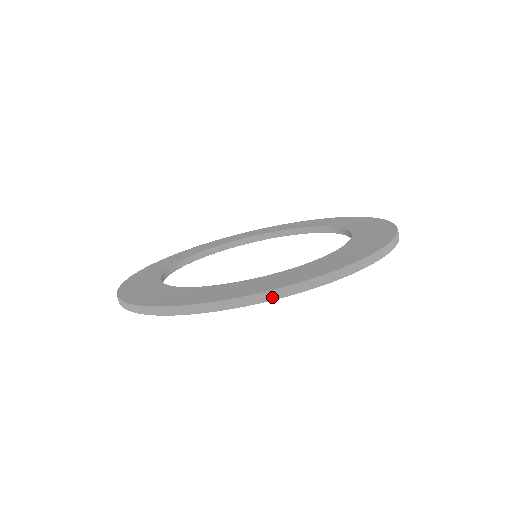
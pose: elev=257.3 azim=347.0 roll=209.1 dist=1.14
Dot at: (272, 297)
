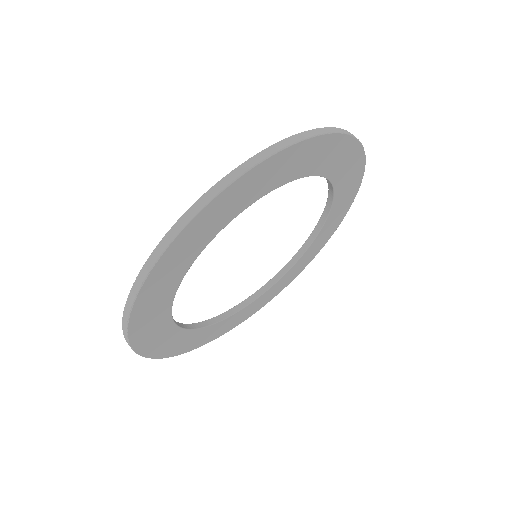
Dot at: (344, 132)
